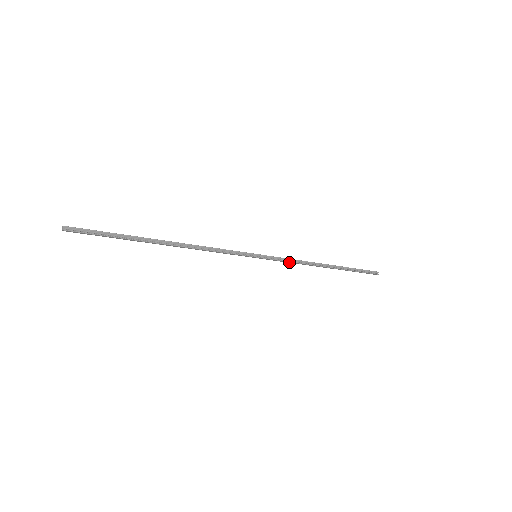
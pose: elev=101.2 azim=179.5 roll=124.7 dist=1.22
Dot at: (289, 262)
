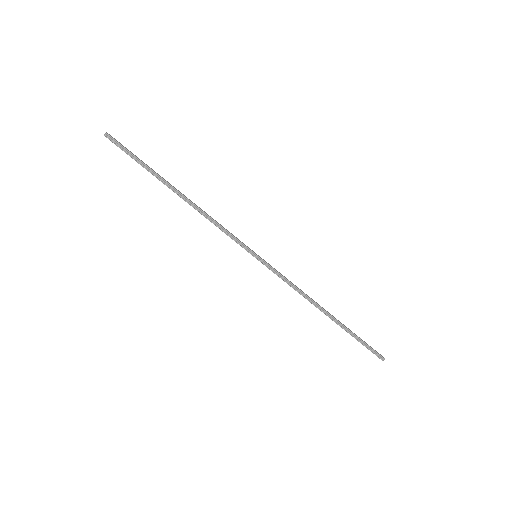
Dot at: (287, 283)
